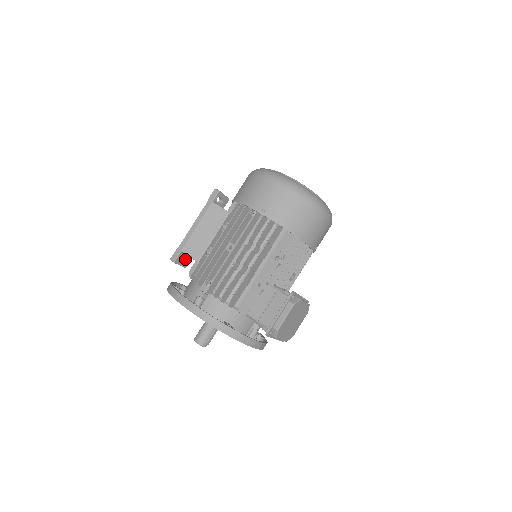
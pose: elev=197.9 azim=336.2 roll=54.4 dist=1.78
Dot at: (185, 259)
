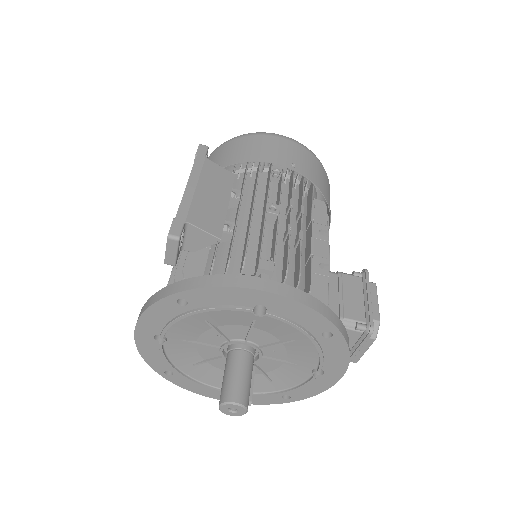
Dot at: occluded
